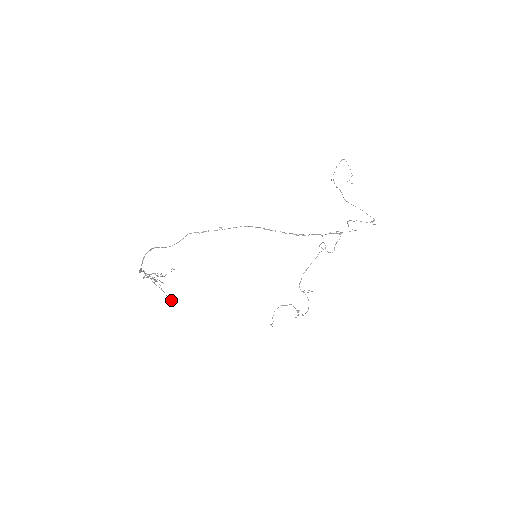
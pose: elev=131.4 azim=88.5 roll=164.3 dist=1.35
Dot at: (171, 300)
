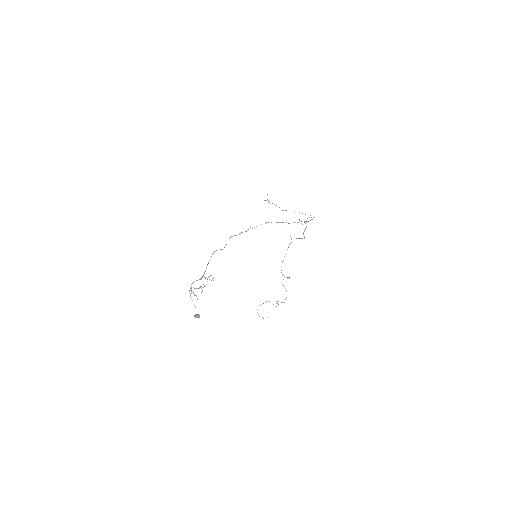
Dot at: (199, 316)
